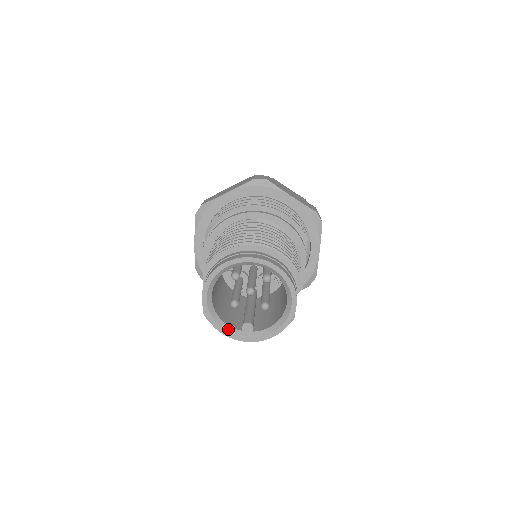
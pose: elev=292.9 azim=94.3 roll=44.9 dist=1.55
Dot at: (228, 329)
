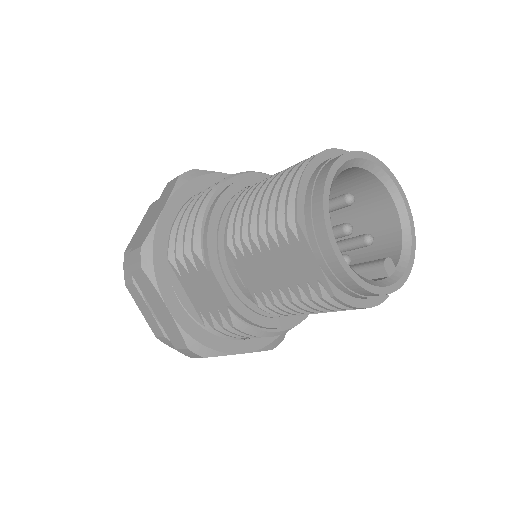
Dot at: (379, 284)
